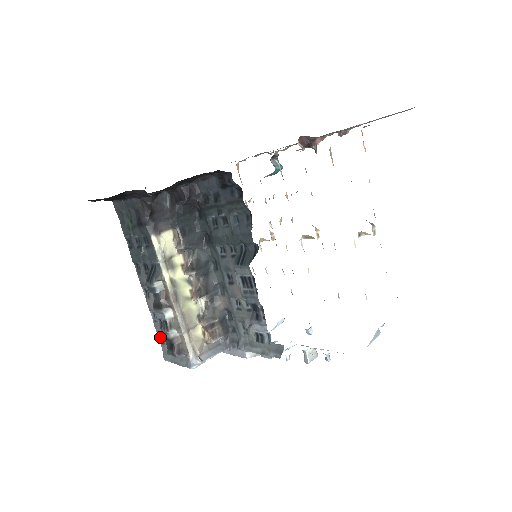
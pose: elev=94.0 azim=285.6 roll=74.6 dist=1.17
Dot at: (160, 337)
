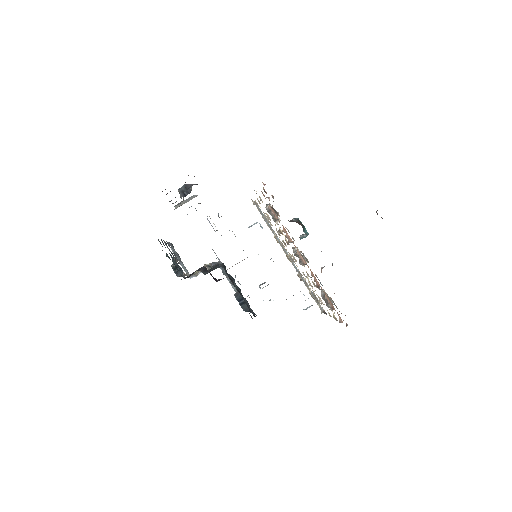
Dot at: (171, 243)
